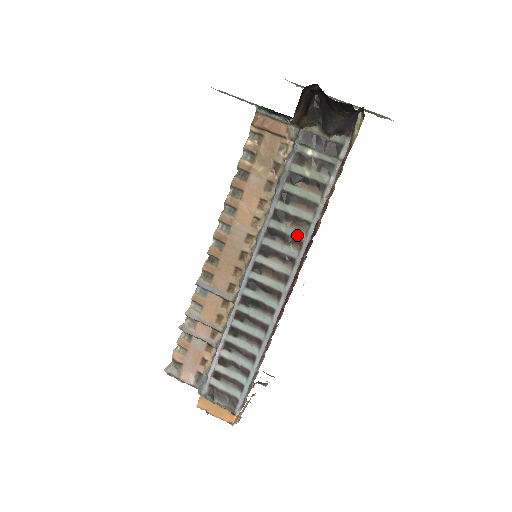
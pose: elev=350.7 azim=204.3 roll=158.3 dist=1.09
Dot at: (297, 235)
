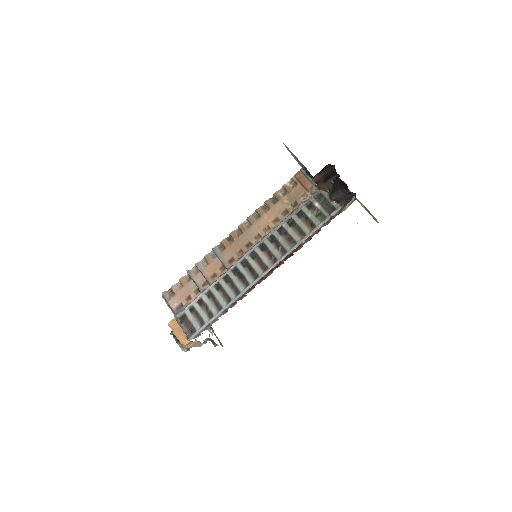
Dot at: (286, 246)
